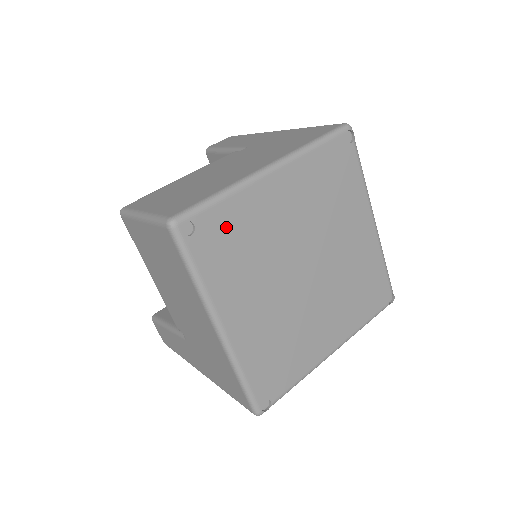
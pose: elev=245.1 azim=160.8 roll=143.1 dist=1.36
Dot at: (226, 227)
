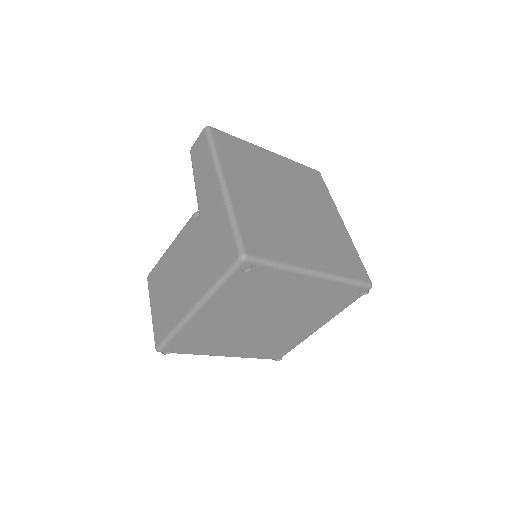
Dot at: (189, 339)
